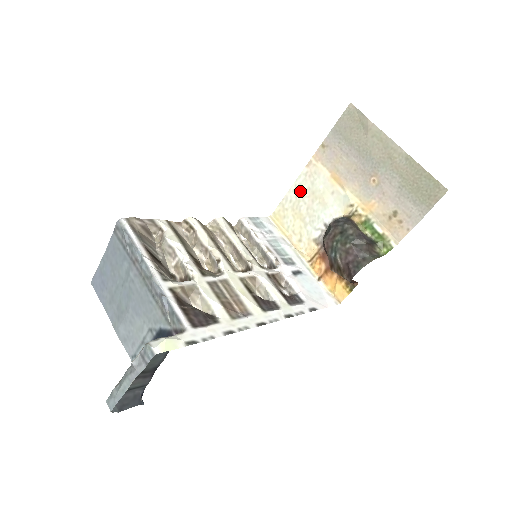
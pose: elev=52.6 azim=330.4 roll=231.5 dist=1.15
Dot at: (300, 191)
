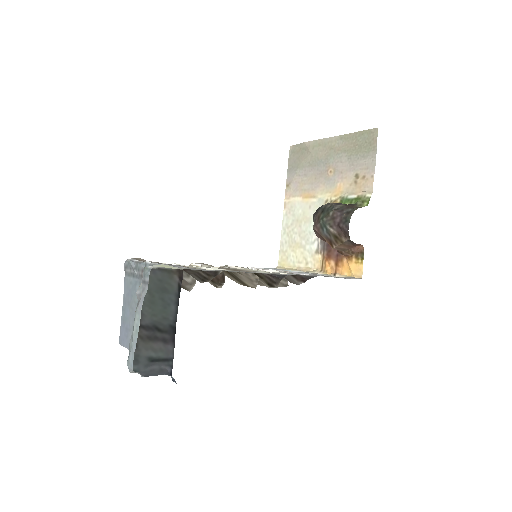
Dot at: (288, 229)
